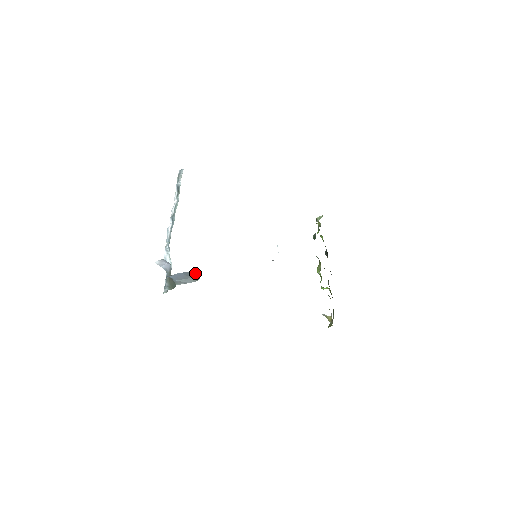
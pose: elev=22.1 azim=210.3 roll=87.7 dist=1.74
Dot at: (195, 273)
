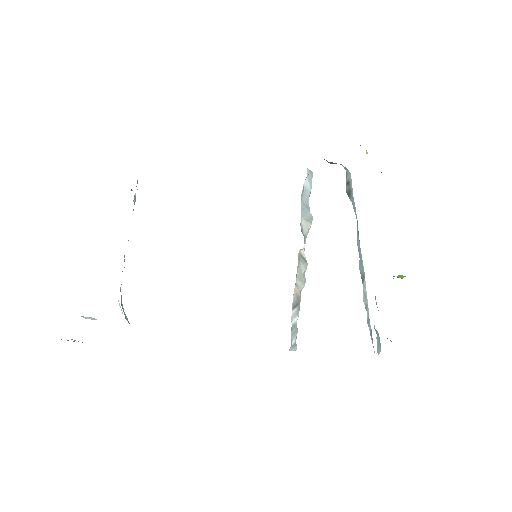
Dot at: occluded
